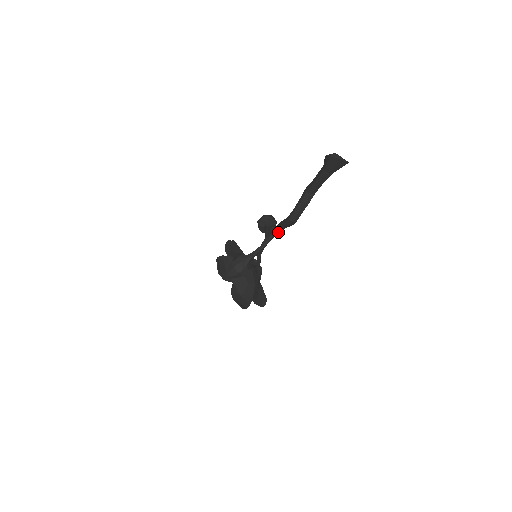
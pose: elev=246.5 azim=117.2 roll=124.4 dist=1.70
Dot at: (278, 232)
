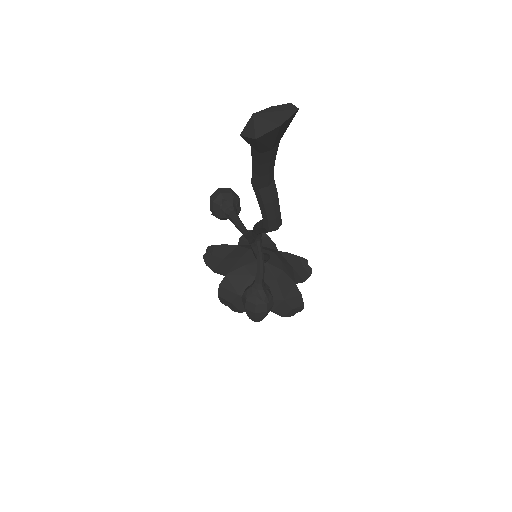
Dot at: (261, 233)
